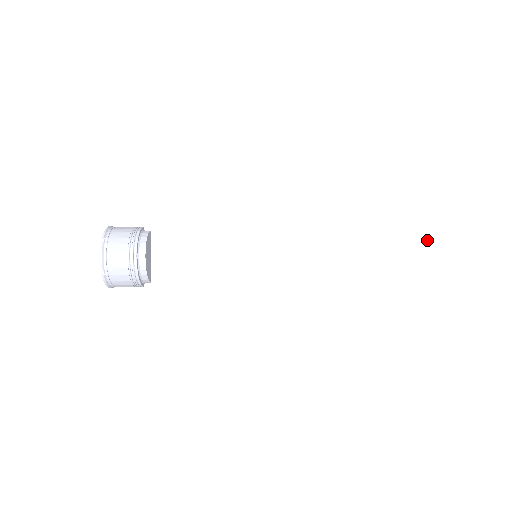
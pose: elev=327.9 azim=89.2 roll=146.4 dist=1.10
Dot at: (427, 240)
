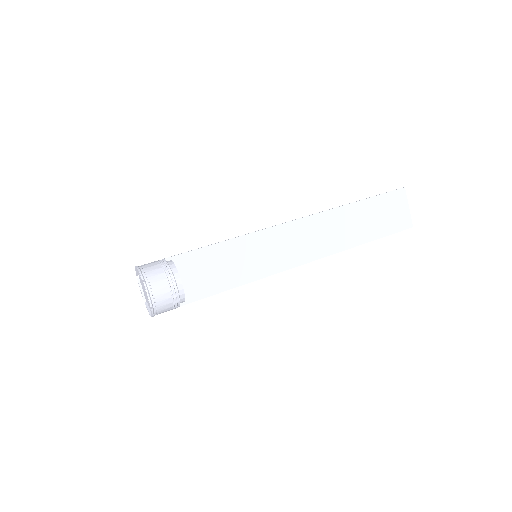
Dot at: (364, 211)
